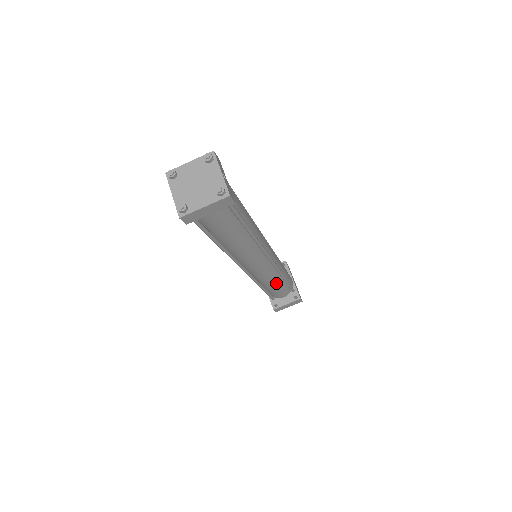
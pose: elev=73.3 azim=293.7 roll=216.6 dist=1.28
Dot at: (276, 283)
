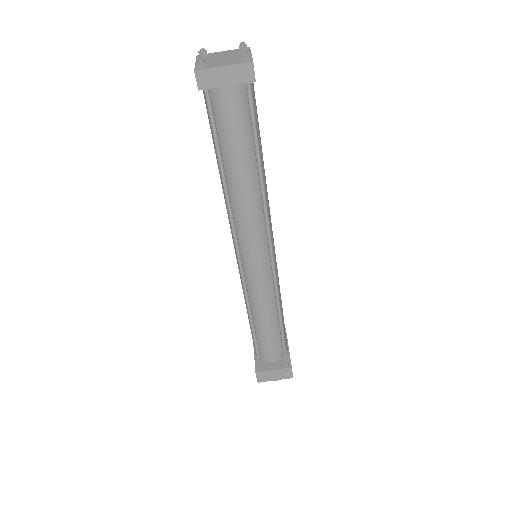
Dot at: (269, 316)
